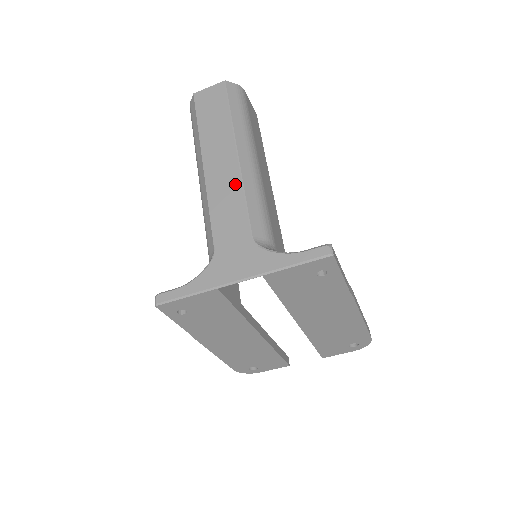
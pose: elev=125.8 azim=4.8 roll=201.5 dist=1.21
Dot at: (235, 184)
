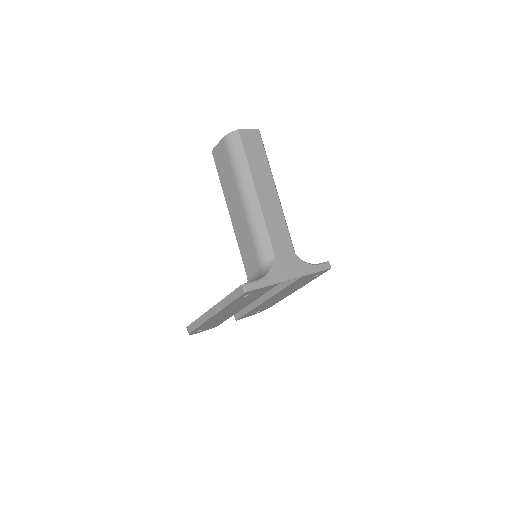
Dot at: (279, 213)
